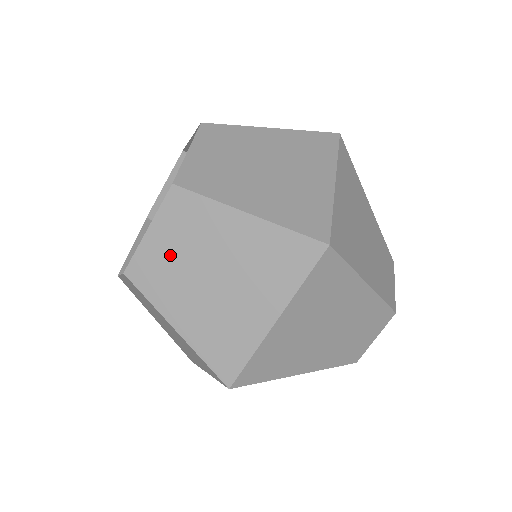
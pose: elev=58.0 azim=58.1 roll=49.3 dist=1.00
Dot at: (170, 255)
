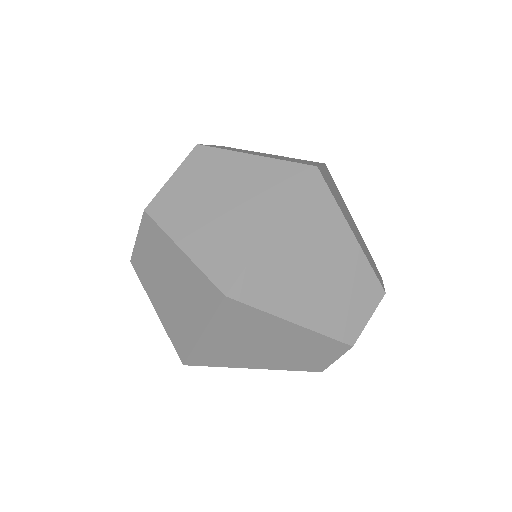
Dot at: occluded
